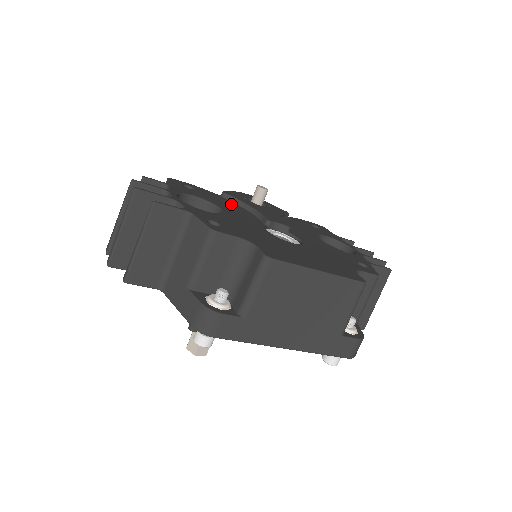
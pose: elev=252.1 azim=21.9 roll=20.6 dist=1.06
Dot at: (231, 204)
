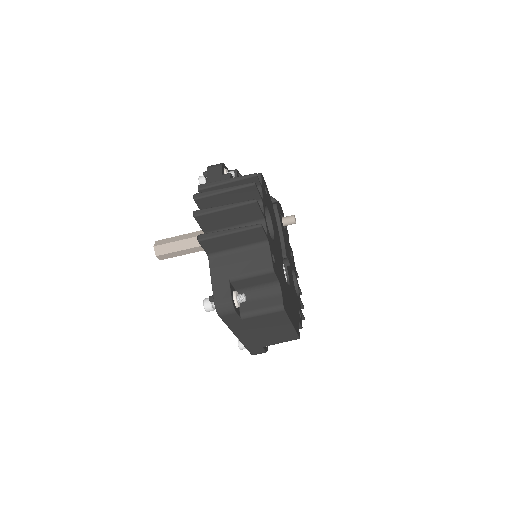
Dot at: (275, 221)
